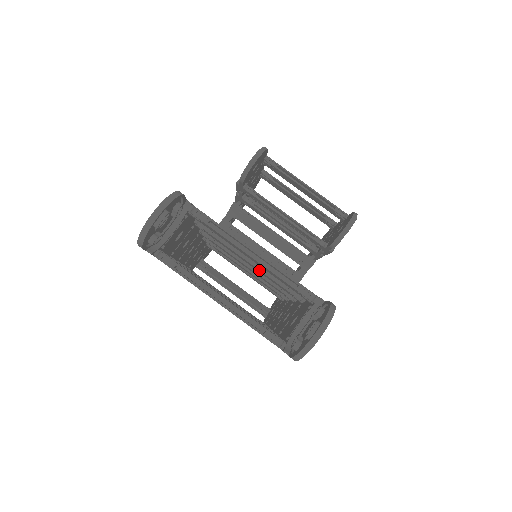
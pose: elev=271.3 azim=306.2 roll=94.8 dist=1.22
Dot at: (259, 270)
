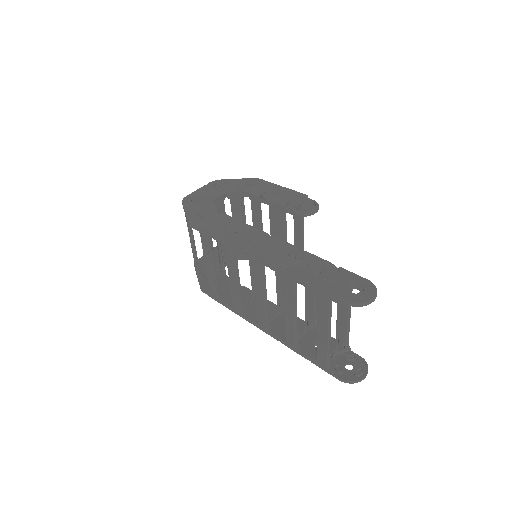
Dot at: (314, 305)
